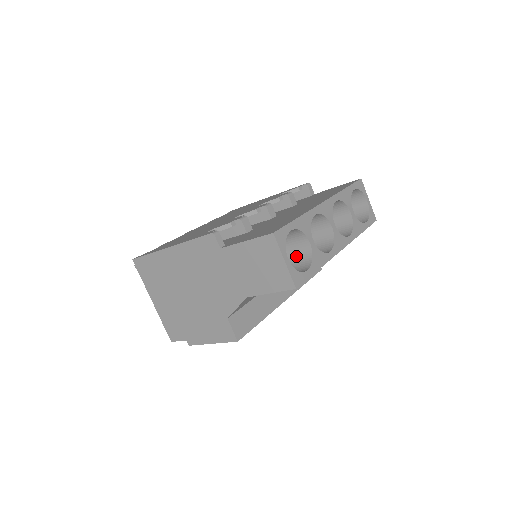
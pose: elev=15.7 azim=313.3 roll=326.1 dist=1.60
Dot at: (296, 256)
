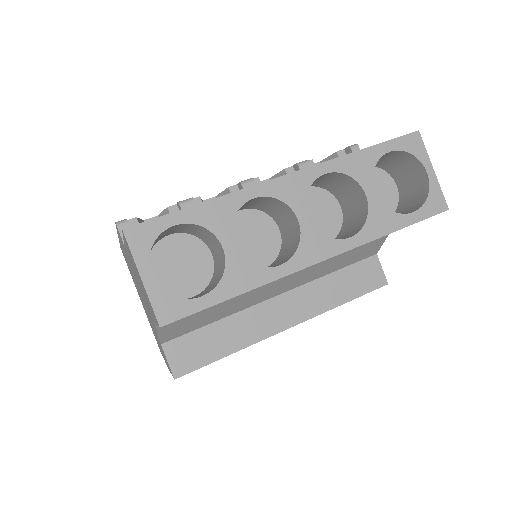
Dot at: (218, 268)
